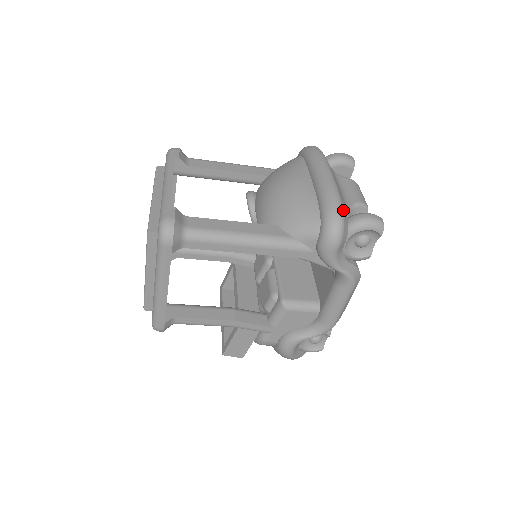
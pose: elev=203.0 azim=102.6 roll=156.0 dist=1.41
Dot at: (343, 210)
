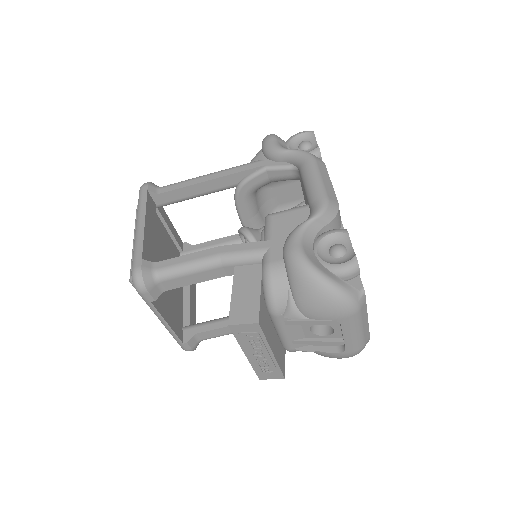
Dot at: occluded
